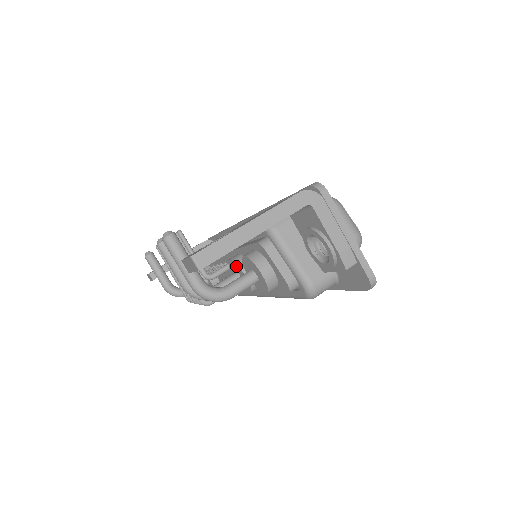
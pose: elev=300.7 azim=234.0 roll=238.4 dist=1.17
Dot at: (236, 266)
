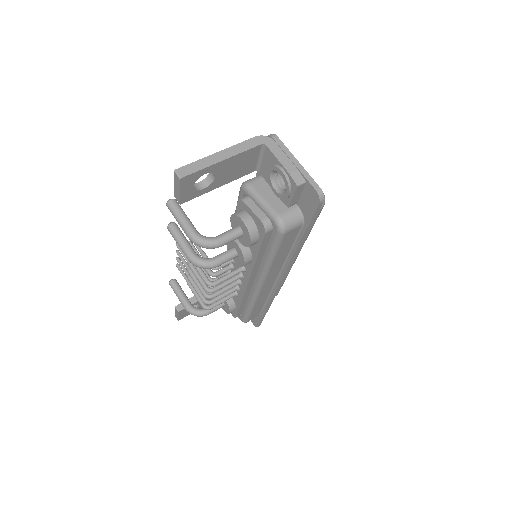
Dot at: occluded
